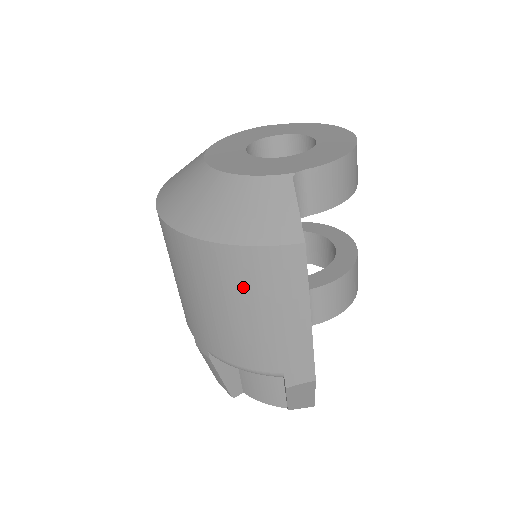
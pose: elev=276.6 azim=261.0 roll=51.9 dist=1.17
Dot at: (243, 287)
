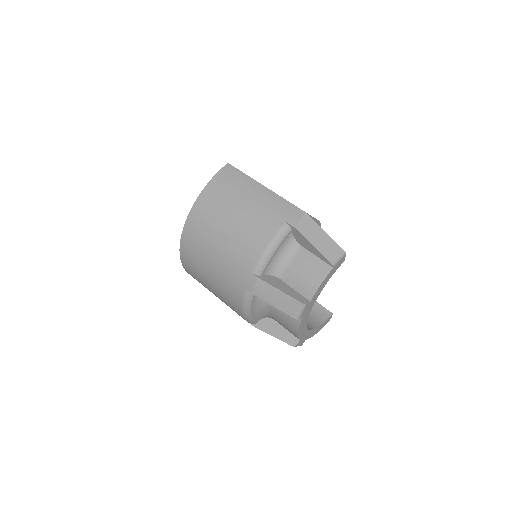
Dot at: (223, 201)
